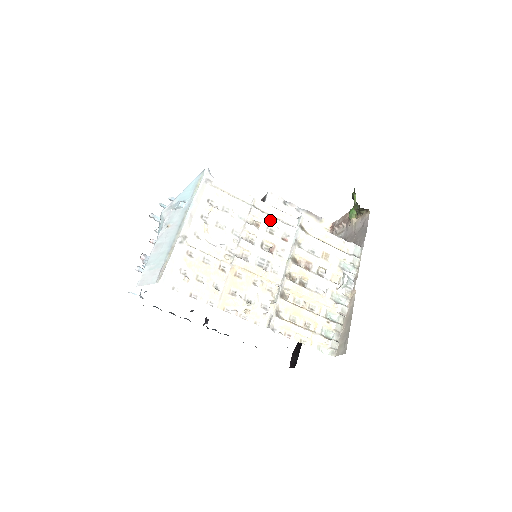
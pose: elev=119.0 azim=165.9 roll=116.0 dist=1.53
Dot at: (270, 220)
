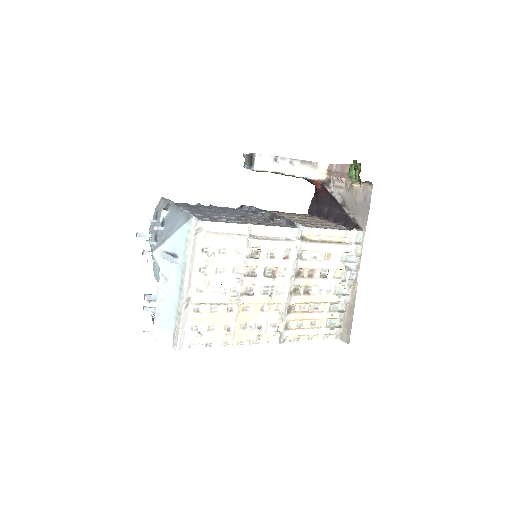
Dot at: (269, 245)
